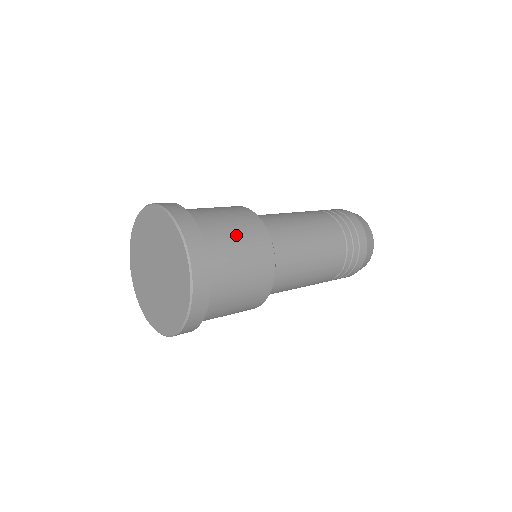
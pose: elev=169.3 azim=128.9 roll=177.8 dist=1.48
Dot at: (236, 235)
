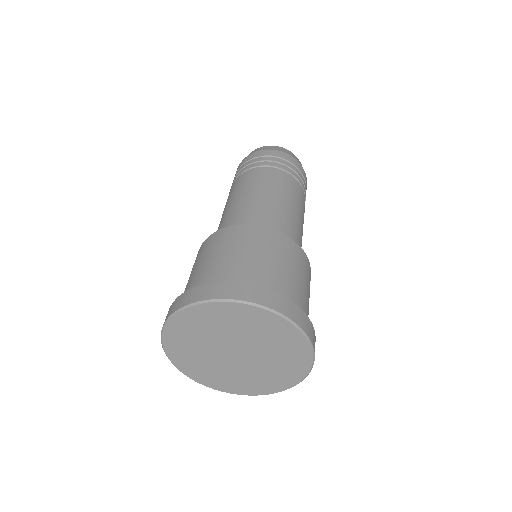
Dot at: occluded
